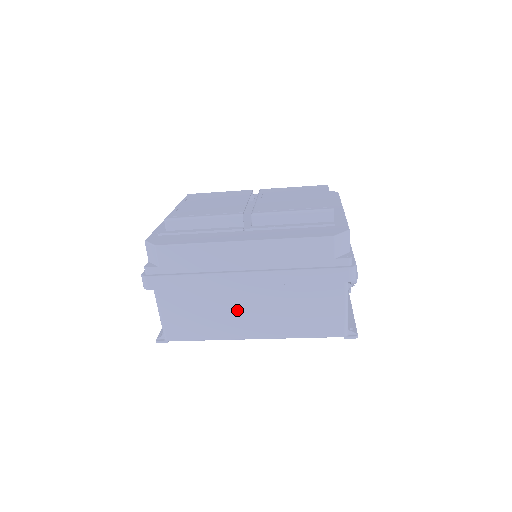
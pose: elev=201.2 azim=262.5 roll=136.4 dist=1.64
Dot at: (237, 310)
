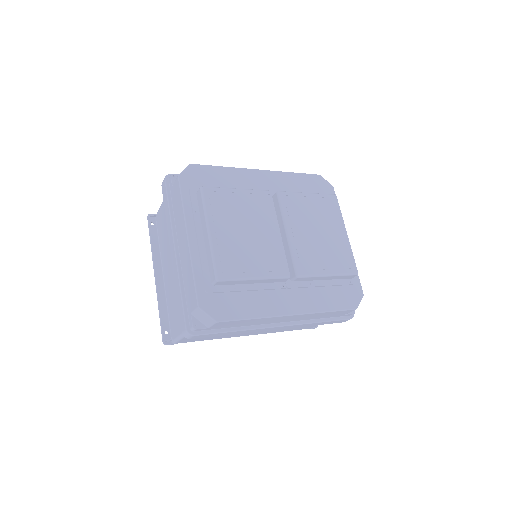
Dot at: occluded
